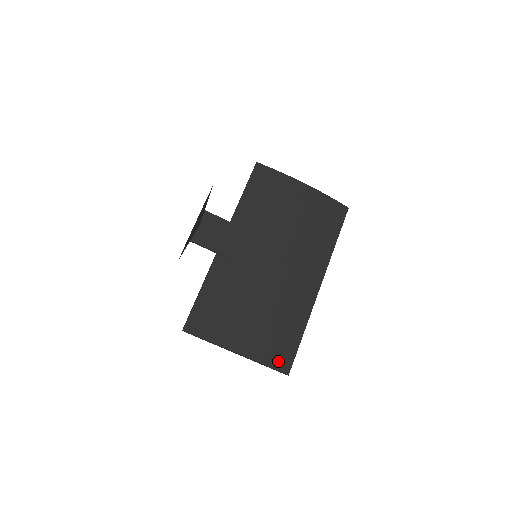
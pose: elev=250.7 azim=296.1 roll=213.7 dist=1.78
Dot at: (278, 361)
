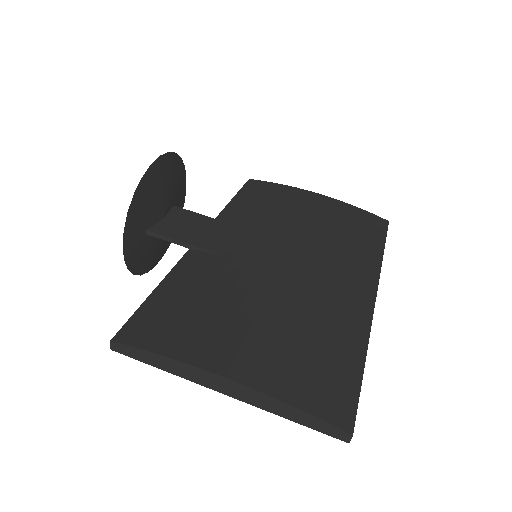
Dot at: (321, 401)
